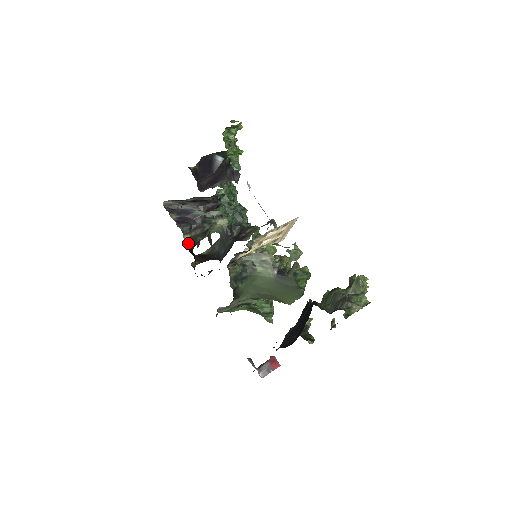
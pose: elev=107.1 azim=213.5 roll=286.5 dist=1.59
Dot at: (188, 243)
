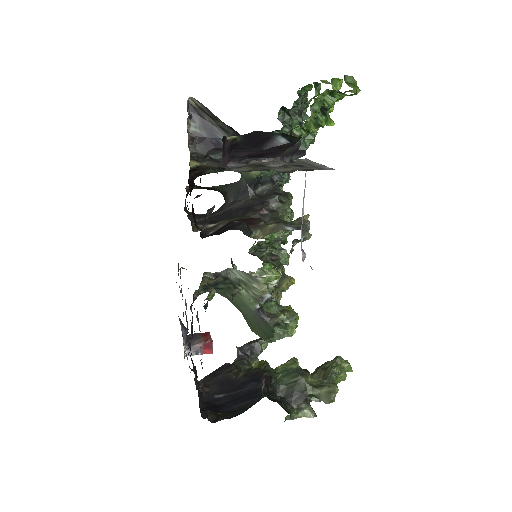
Dot at: (193, 170)
